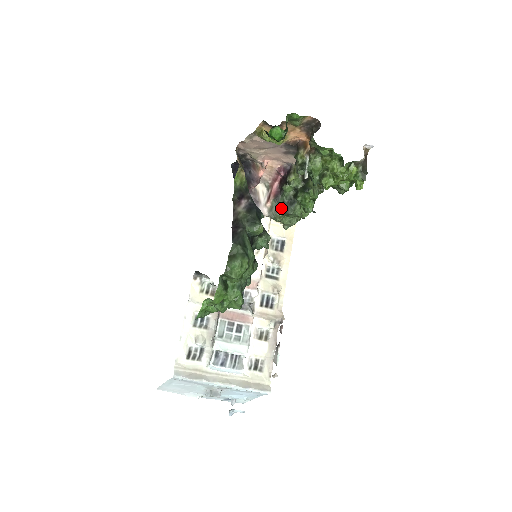
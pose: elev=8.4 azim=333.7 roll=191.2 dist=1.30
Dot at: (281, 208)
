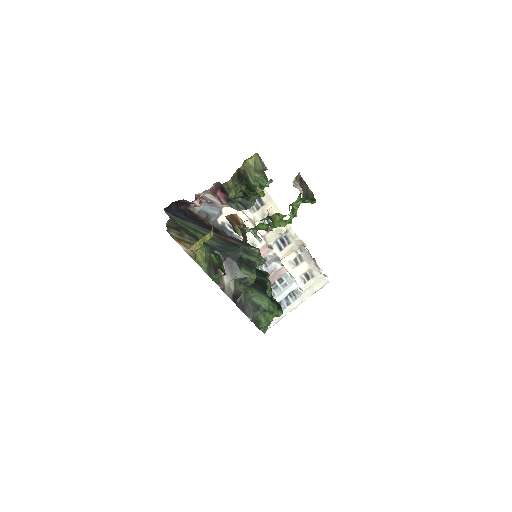
Dot at: (241, 206)
